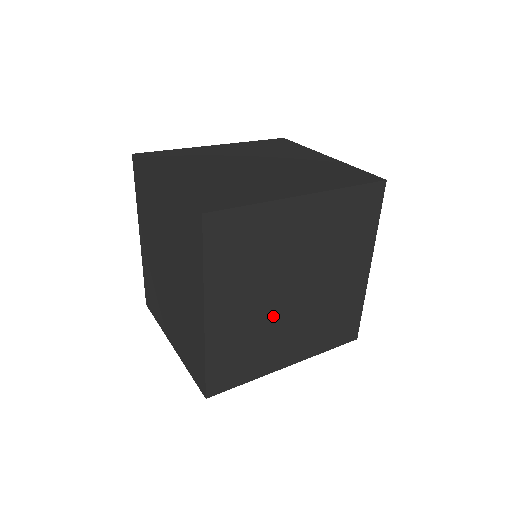
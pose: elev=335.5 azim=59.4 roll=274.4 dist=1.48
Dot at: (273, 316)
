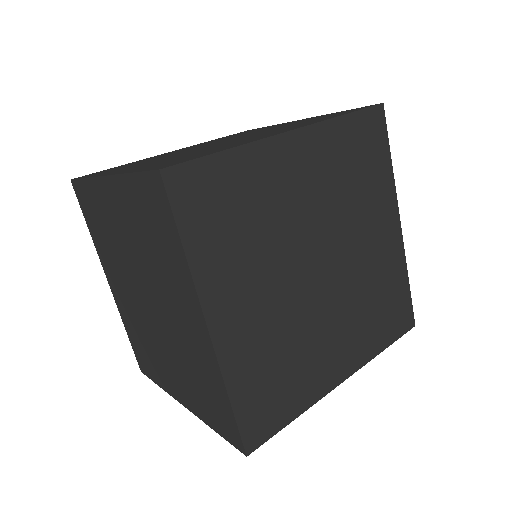
Dot at: (301, 311)
